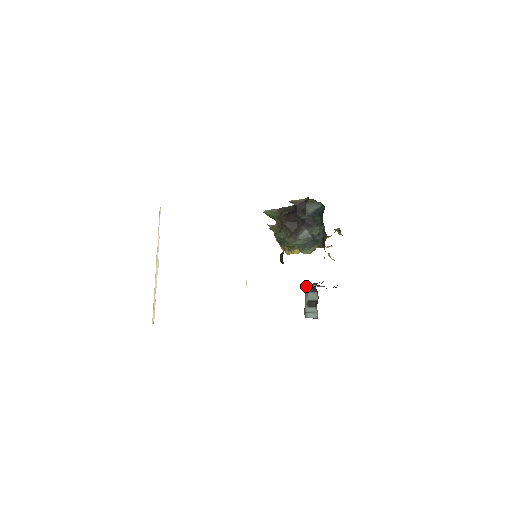
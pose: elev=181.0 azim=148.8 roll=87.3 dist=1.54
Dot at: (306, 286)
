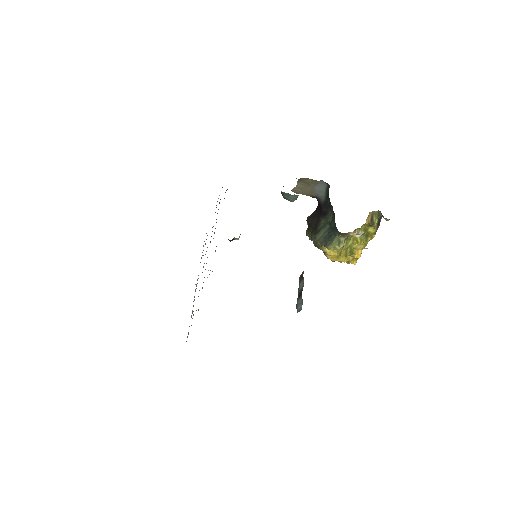
Dot at: occluded
